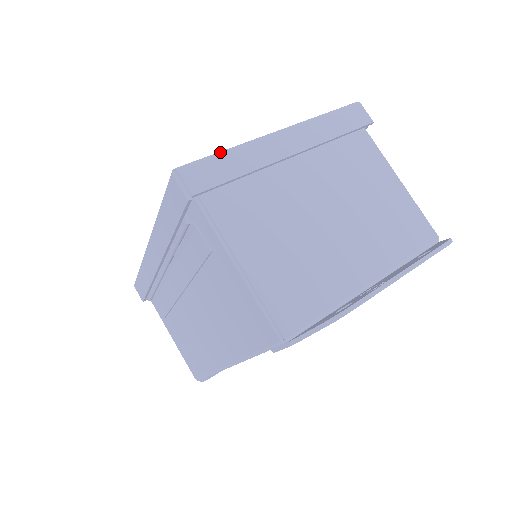
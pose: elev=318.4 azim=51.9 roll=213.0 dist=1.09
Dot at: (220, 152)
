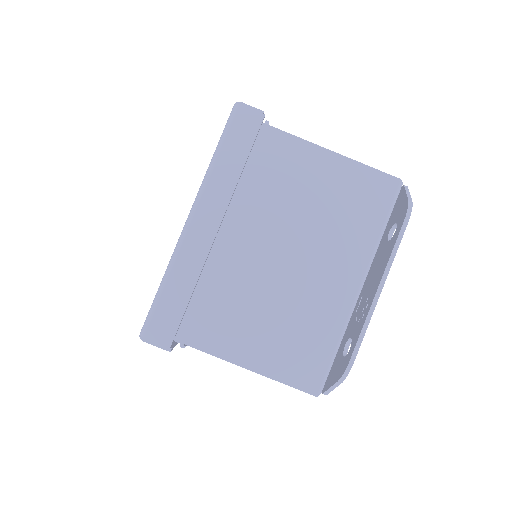
Dot at: (160, 288)
